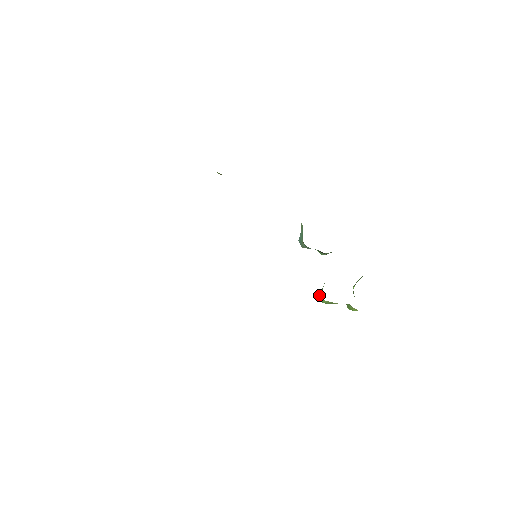
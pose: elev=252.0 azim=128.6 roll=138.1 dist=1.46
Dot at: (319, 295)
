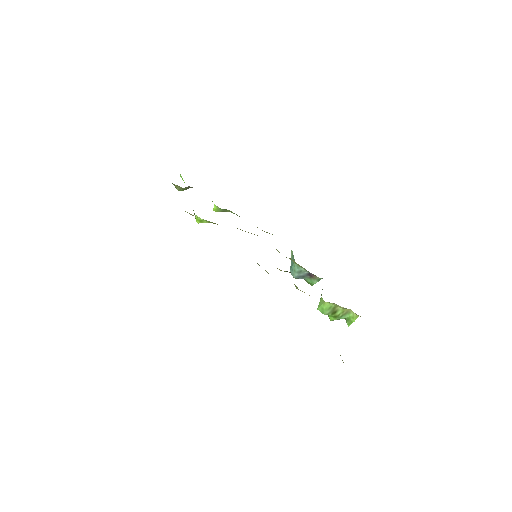
Dot at: (319, 303)
